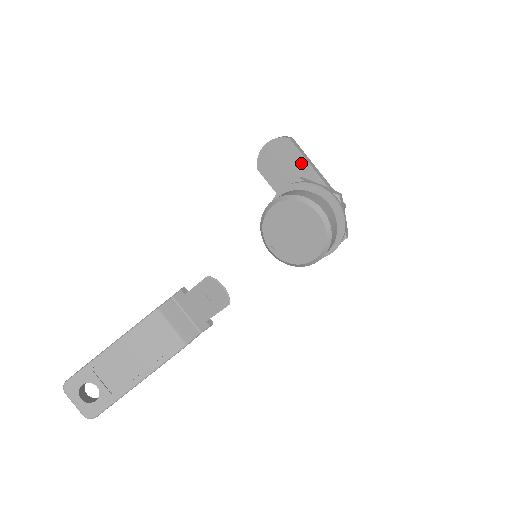
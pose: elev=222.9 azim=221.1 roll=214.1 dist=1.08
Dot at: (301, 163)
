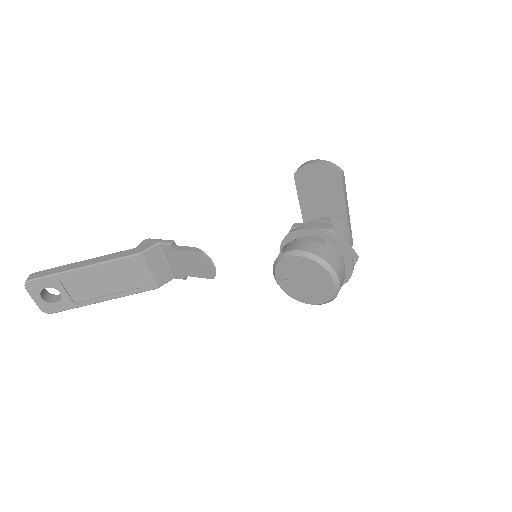
Dot at: (338, 199)
